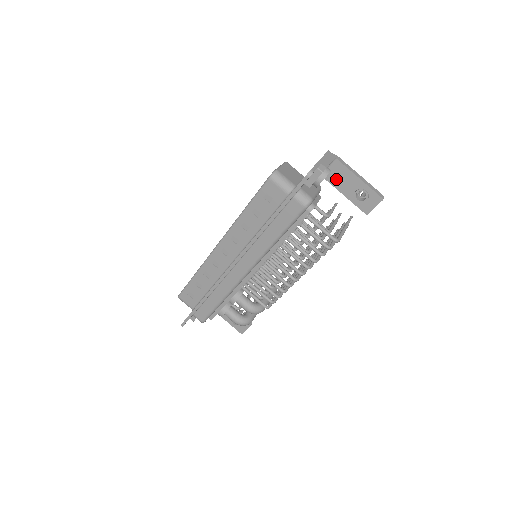
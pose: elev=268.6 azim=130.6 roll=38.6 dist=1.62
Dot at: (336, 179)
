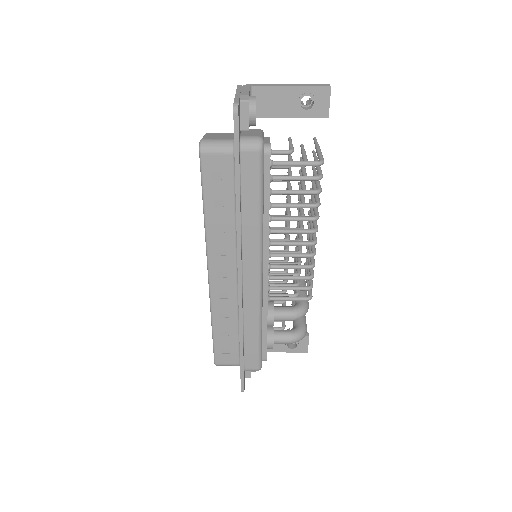
Dot at: (269, 108)
